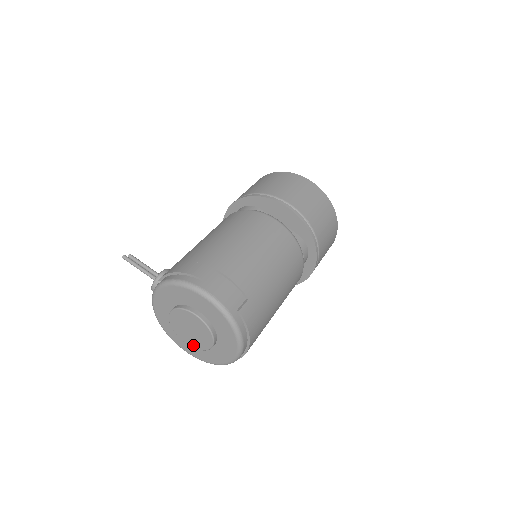
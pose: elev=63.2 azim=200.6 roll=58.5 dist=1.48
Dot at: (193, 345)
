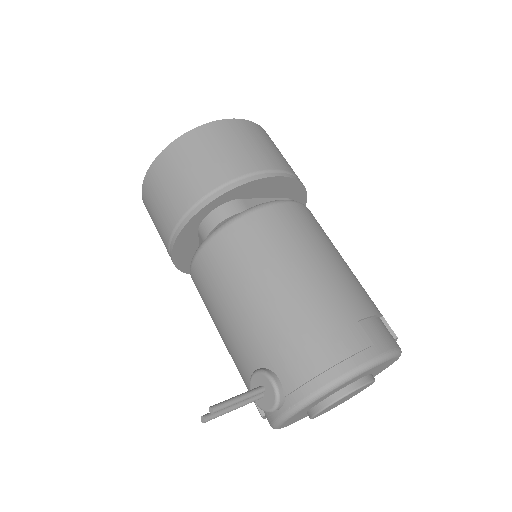
Dot at: occluded
